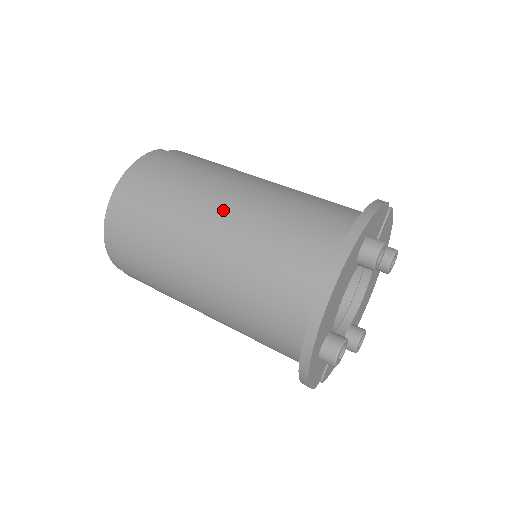
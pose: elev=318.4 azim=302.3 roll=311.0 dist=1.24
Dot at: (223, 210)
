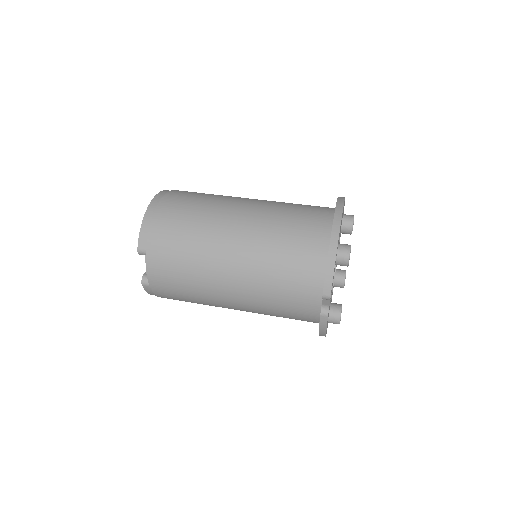
Dot at: occluded
